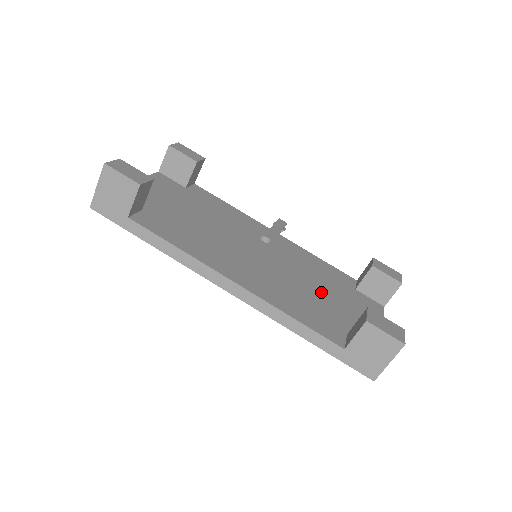
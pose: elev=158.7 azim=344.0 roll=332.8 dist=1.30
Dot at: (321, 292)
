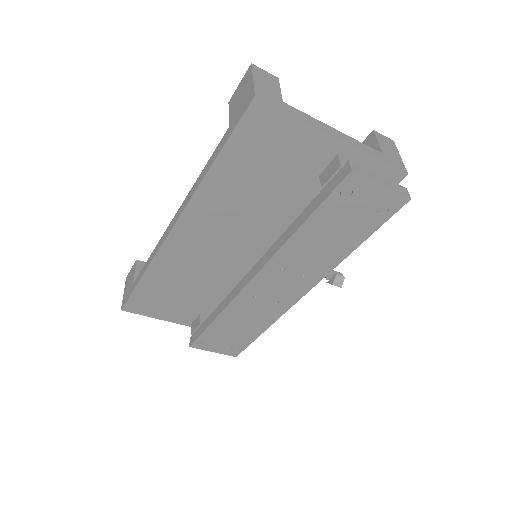
Dot at: occluded
